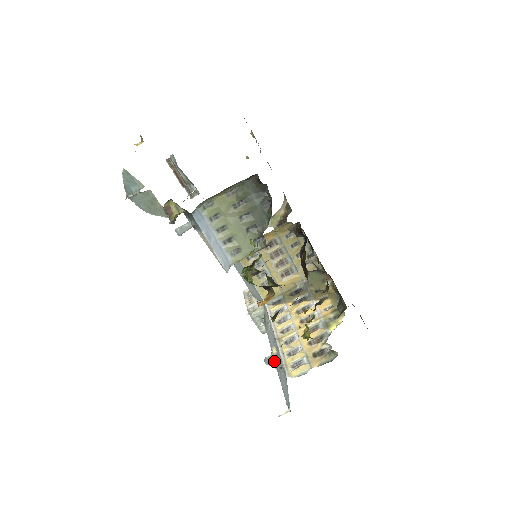
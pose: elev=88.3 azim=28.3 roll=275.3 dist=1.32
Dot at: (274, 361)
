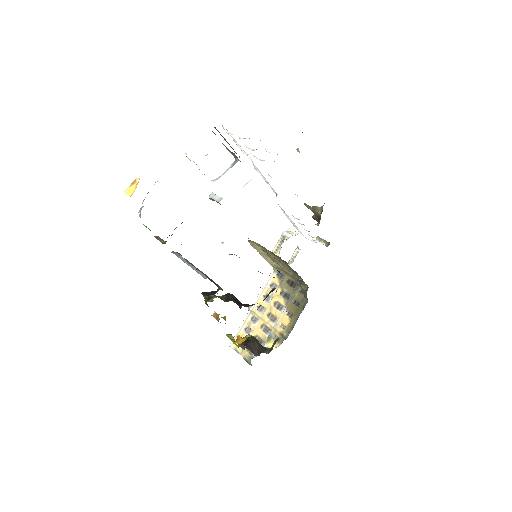
Dot at: occluded
